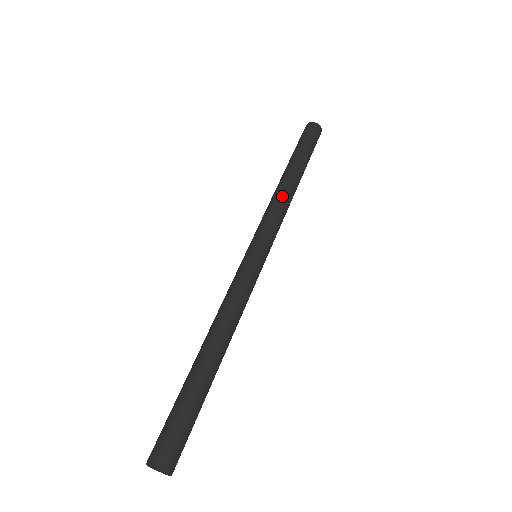
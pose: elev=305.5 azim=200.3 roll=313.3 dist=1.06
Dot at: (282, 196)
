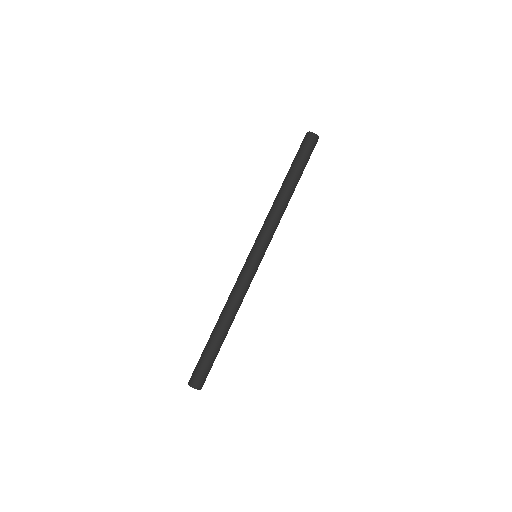
Dot at: (281, 210)
